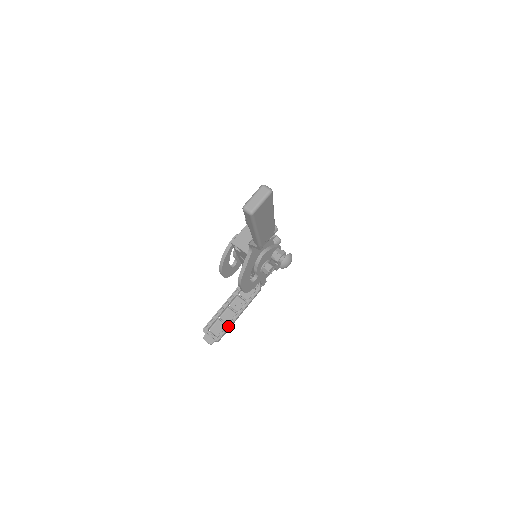
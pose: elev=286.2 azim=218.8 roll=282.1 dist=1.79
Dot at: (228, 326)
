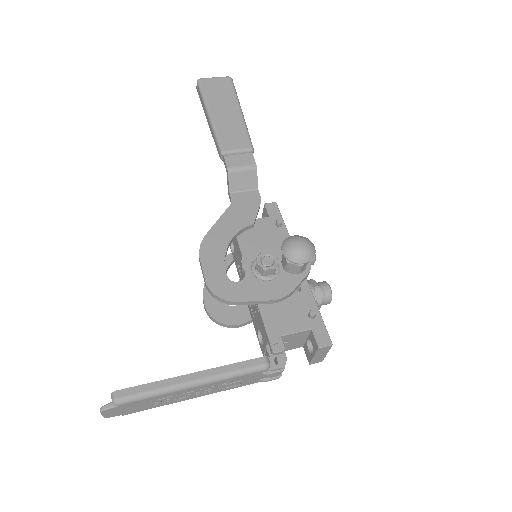
Dot at: (158, 385)
